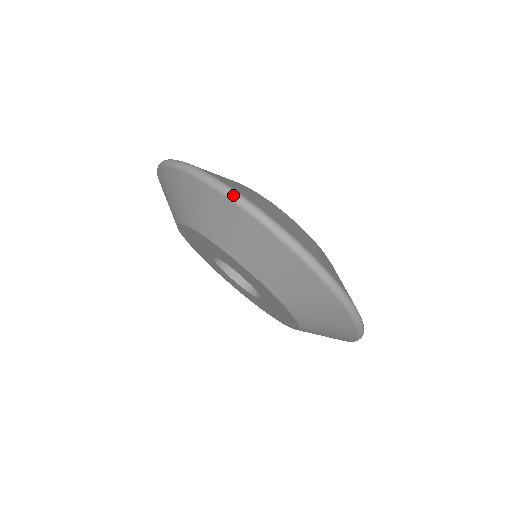
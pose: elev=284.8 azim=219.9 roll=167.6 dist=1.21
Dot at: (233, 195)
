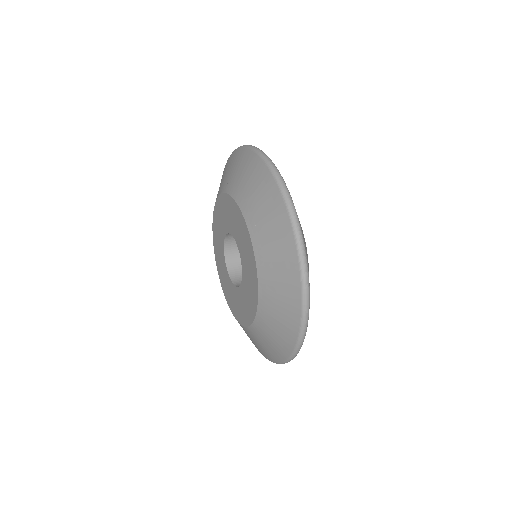
Dot at: occluded
